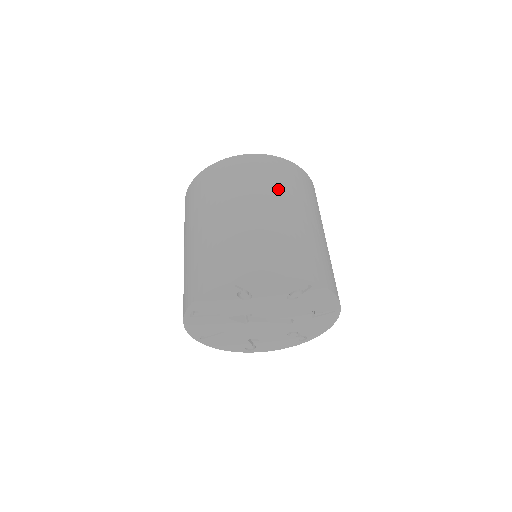
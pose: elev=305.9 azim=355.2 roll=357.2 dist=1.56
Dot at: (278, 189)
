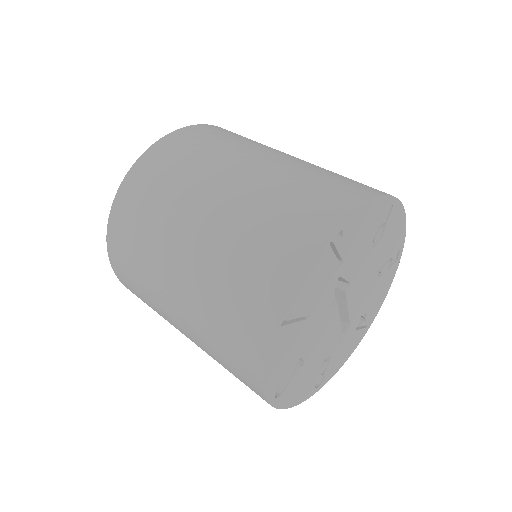
Dot at: occluded
